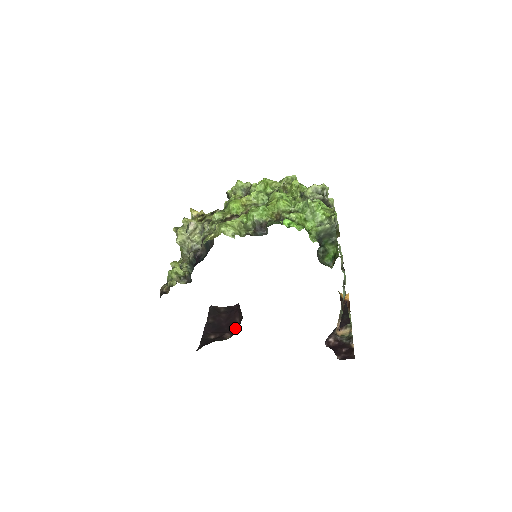
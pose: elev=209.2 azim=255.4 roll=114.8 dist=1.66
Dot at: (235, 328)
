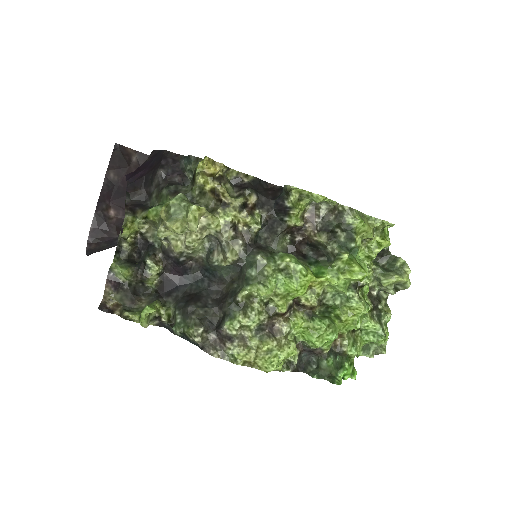
Dot at: occluded
